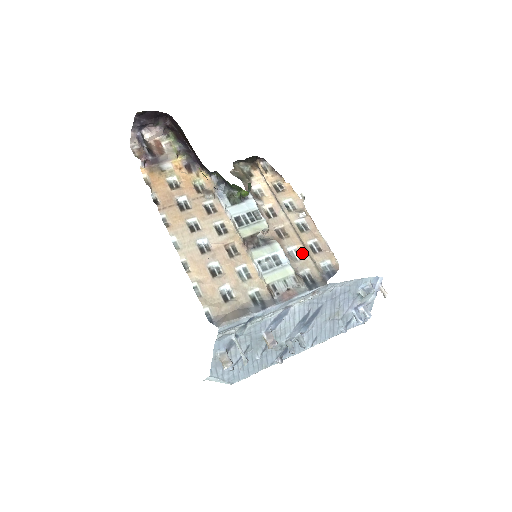
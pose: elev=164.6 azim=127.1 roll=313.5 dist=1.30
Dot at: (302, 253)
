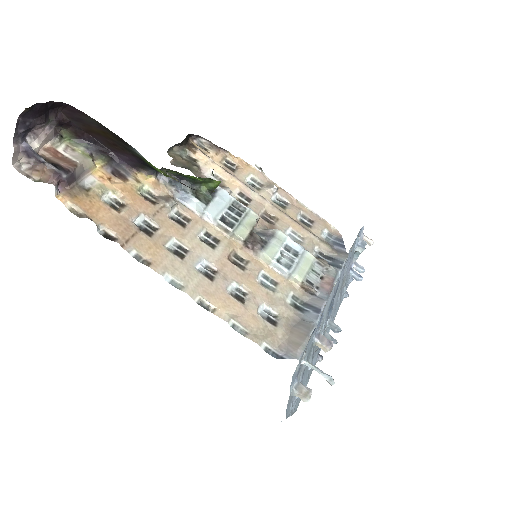
Dot at: (301, 232)
